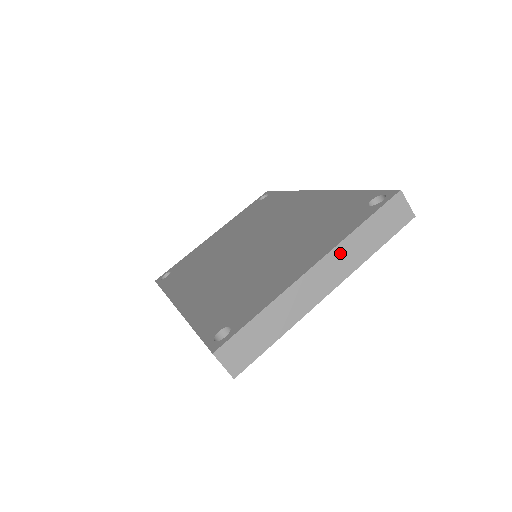
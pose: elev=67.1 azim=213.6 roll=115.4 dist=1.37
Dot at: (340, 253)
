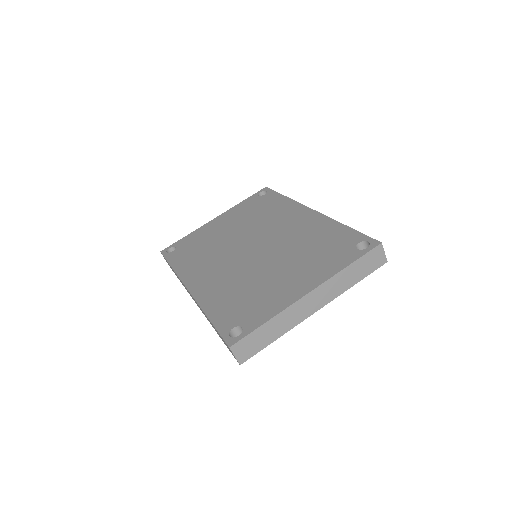
Dot at: (330, 284)
